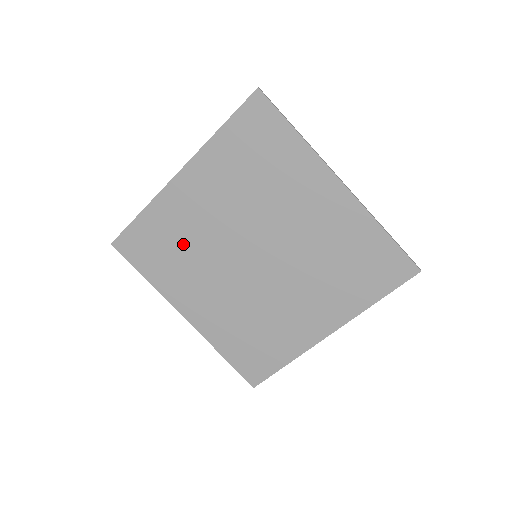
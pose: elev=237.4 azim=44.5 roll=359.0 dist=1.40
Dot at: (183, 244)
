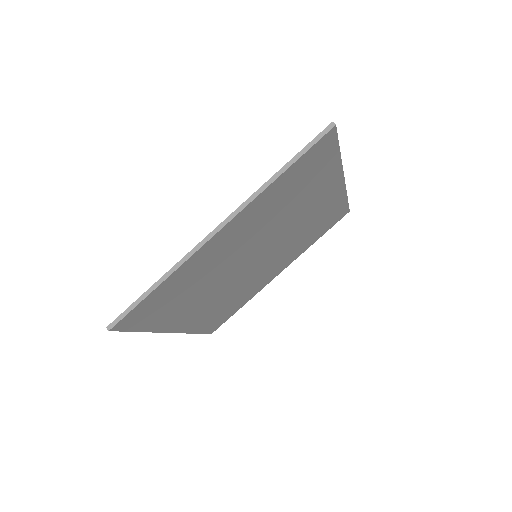
Dot at: (228, 302)
